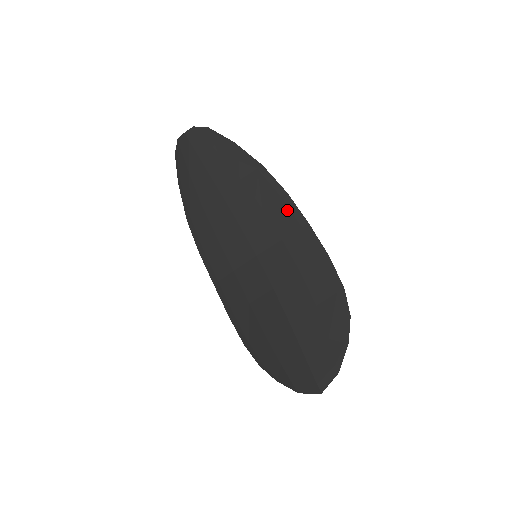
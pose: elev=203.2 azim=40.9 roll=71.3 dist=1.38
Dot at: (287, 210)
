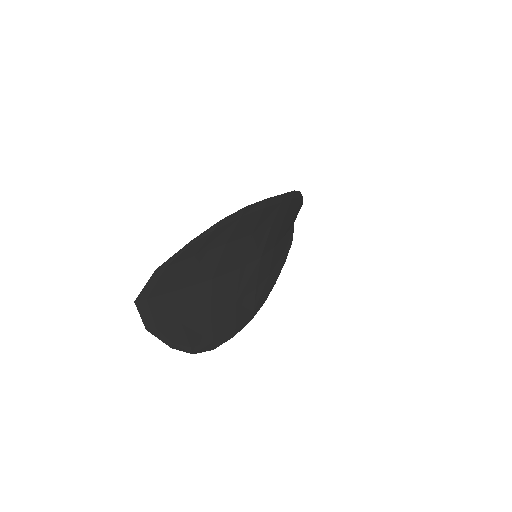
Dot at: occluded
